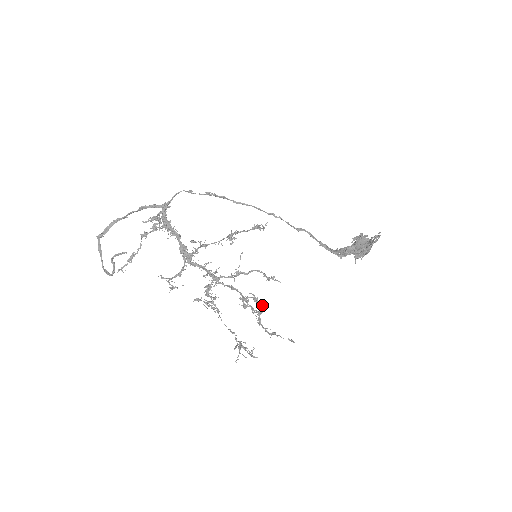
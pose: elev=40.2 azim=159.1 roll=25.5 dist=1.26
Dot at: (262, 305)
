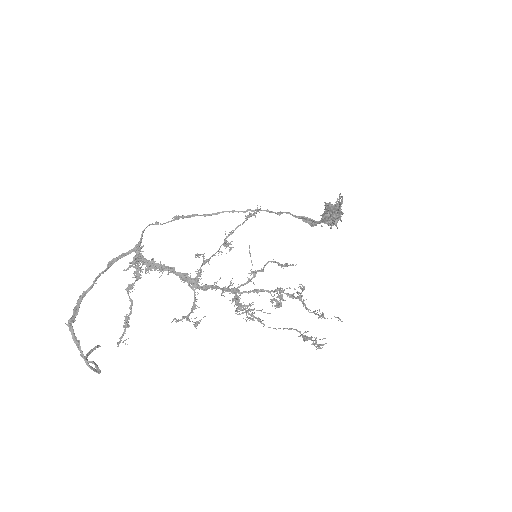
Dot at: (299, 286)
